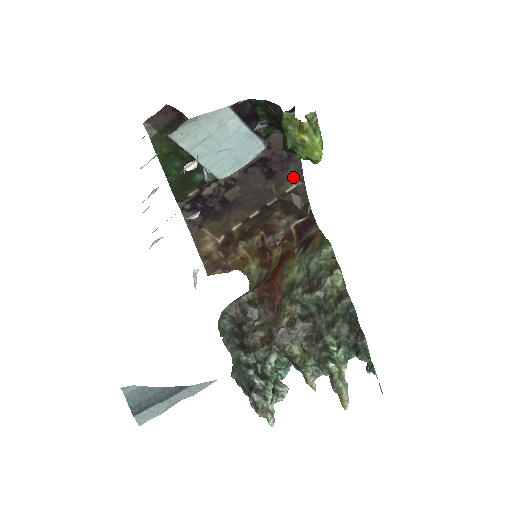
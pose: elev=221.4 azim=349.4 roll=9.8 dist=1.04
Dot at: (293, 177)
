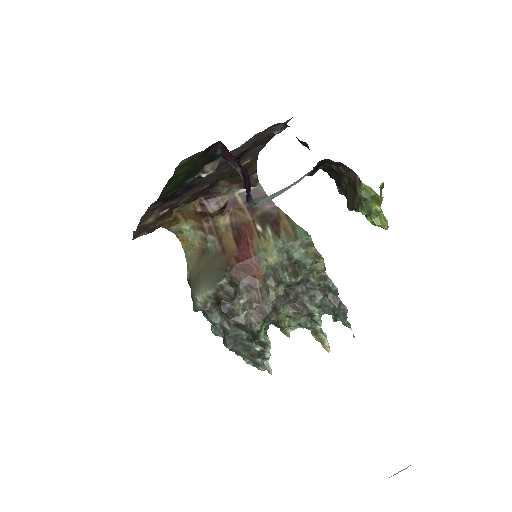
Dot at: (251, 154)
